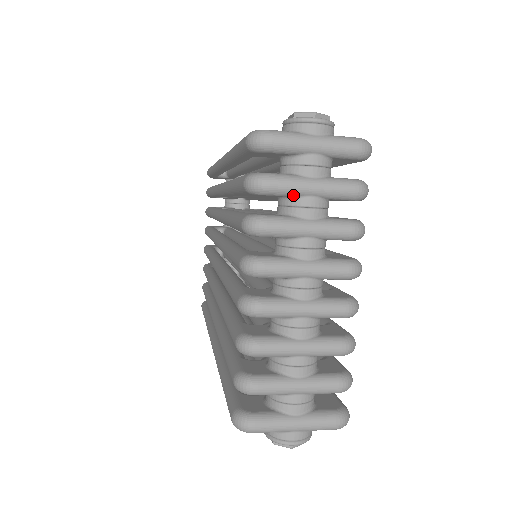
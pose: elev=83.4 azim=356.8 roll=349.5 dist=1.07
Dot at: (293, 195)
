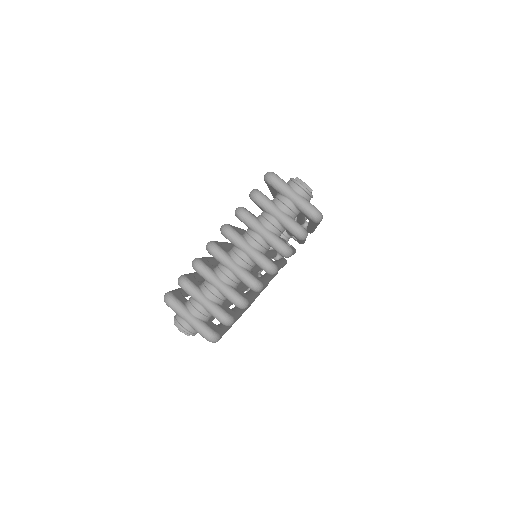
Dot at: (267, 211)
